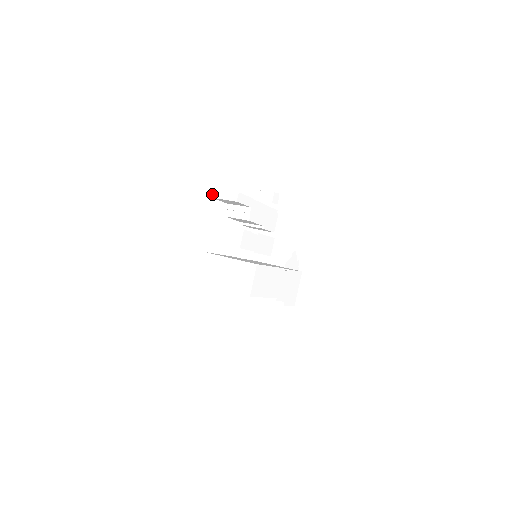
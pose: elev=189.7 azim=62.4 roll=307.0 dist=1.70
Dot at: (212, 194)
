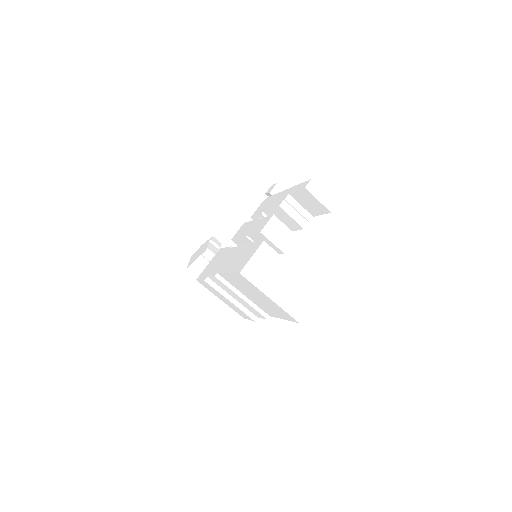
Dot at: (308, 184)
